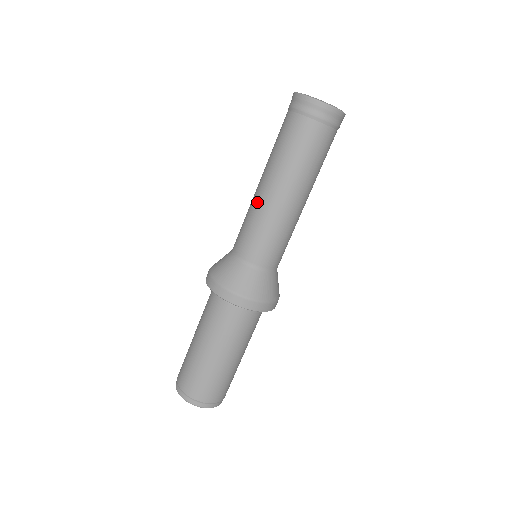
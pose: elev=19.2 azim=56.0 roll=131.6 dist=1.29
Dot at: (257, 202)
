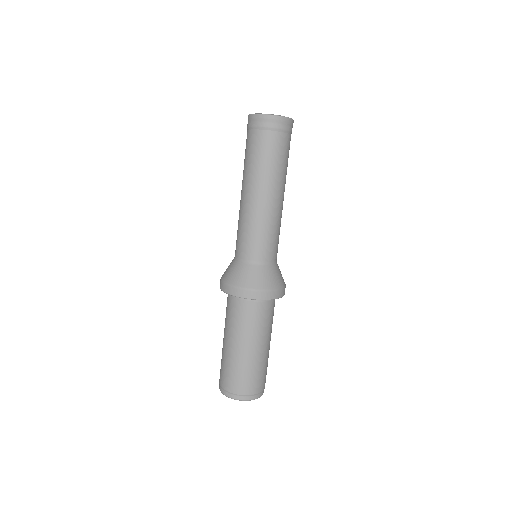
Dot at: (240, 208)
